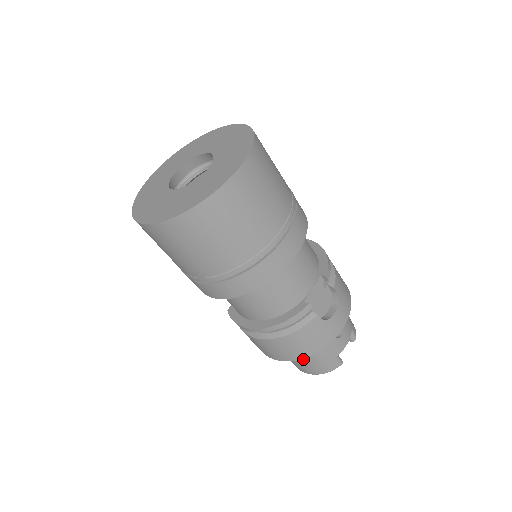
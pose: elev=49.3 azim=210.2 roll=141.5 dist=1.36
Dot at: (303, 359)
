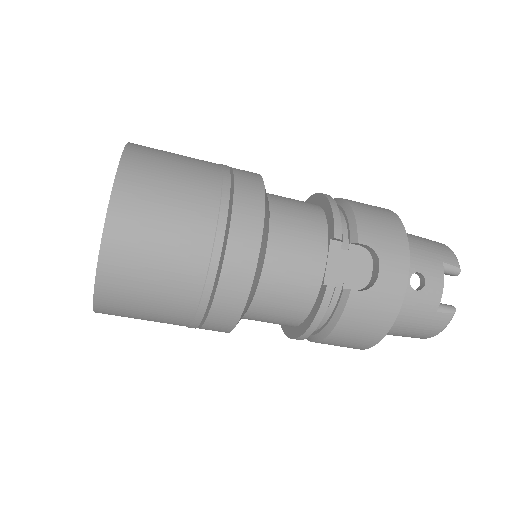
Dot at: (395, 332)
